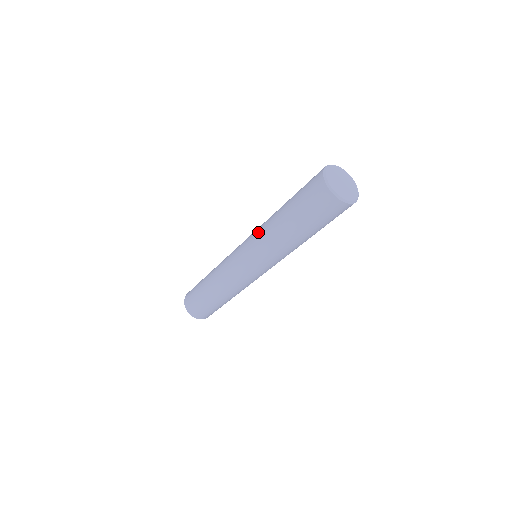
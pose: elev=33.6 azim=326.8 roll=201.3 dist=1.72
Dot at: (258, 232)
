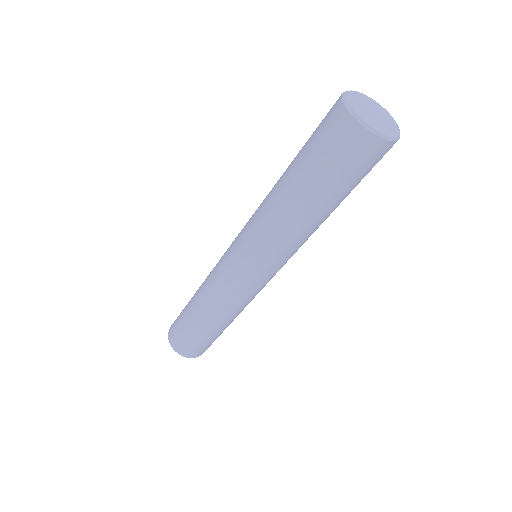
Dot at: (255, 211)
